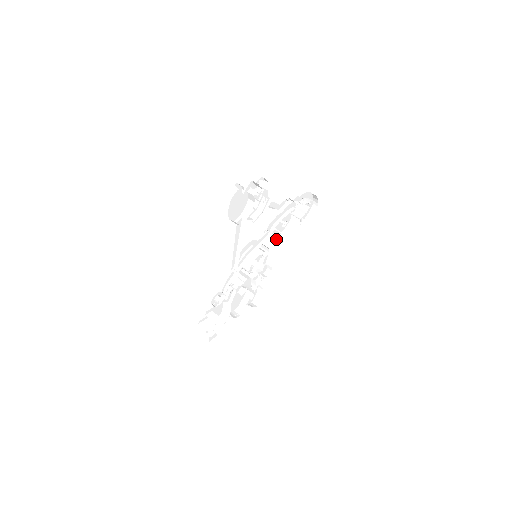
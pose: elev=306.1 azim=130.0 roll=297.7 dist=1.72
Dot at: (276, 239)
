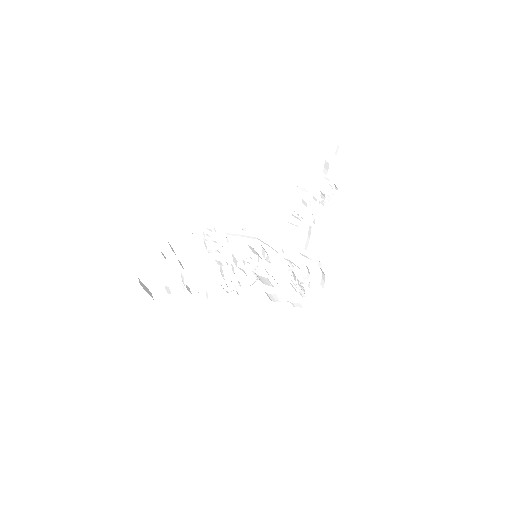
Dot at: (268, 281)
